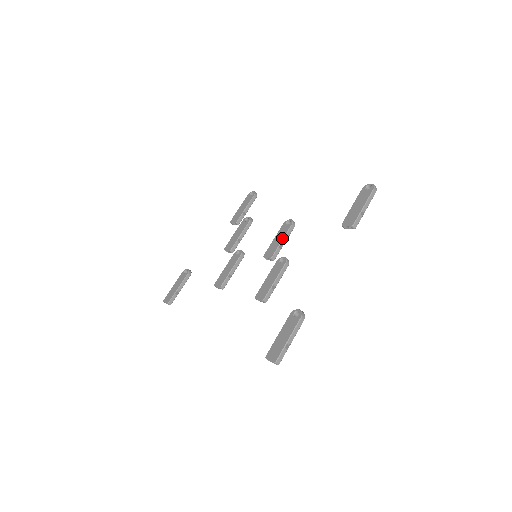
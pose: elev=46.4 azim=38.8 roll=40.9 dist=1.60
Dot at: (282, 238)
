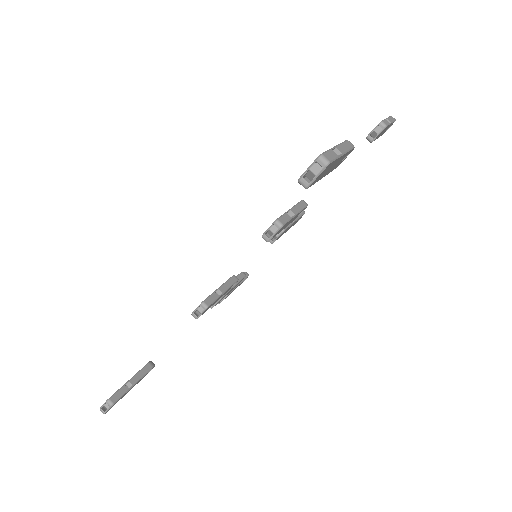
Dot at: occluded
